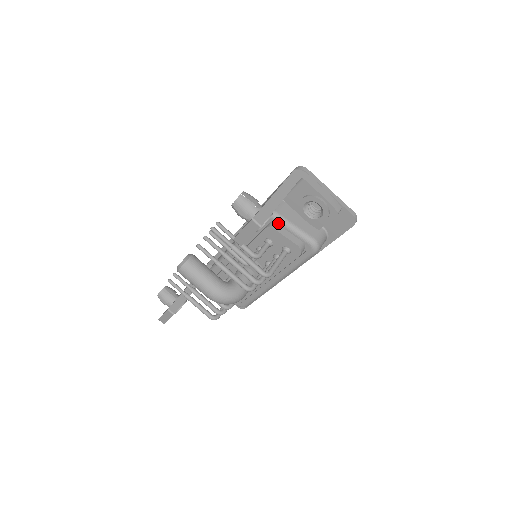
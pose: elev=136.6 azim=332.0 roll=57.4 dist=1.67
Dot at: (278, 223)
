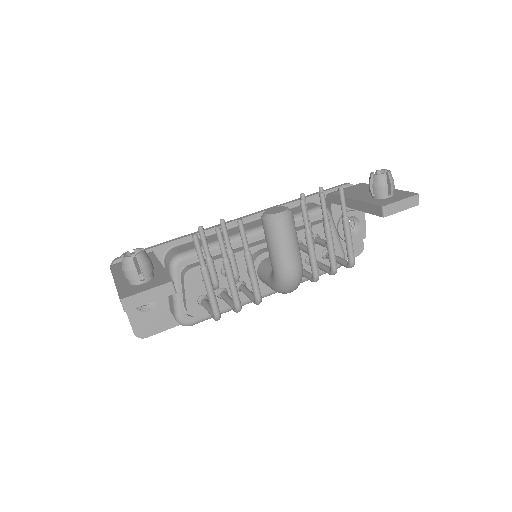
Dot at: (331, 223)
